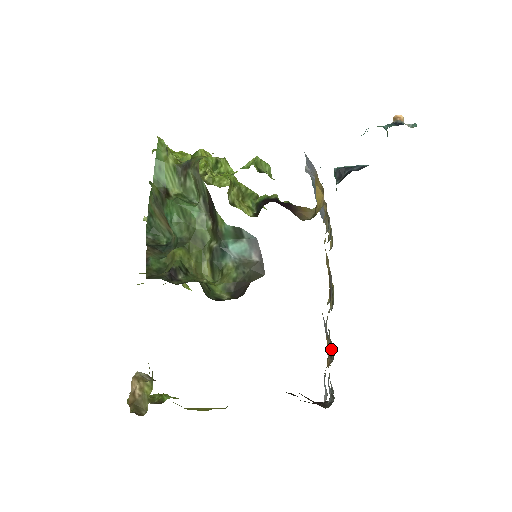
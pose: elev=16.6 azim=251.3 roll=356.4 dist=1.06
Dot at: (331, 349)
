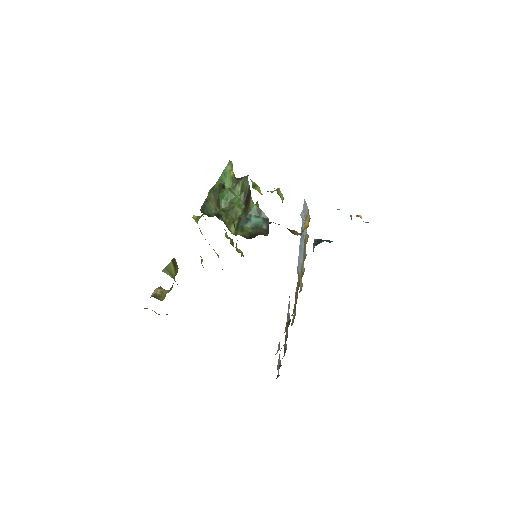
Dot at: (289, 322)
